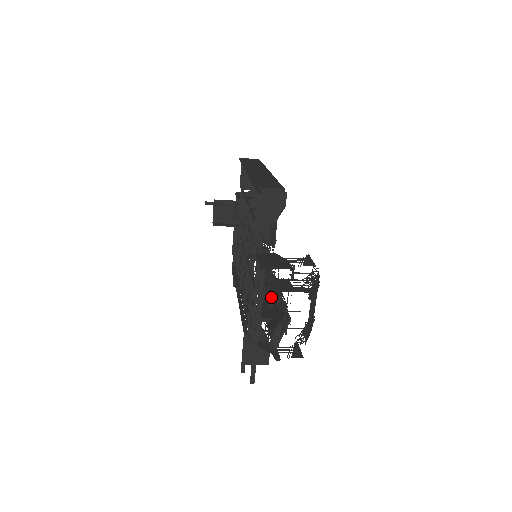
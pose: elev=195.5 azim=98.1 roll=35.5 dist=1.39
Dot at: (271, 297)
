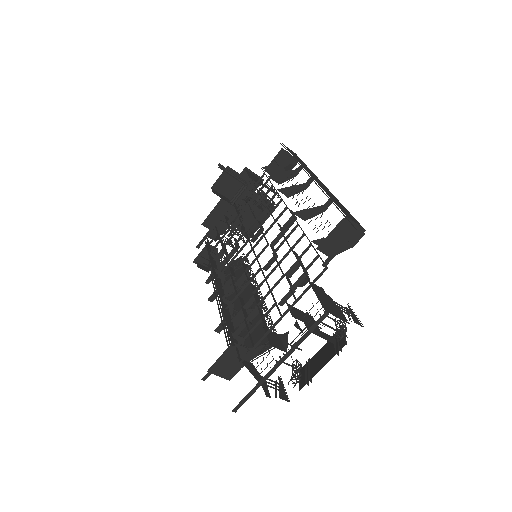
Dot at: occluded
